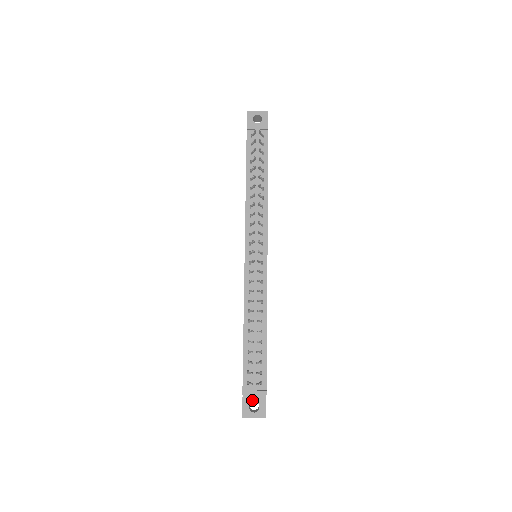
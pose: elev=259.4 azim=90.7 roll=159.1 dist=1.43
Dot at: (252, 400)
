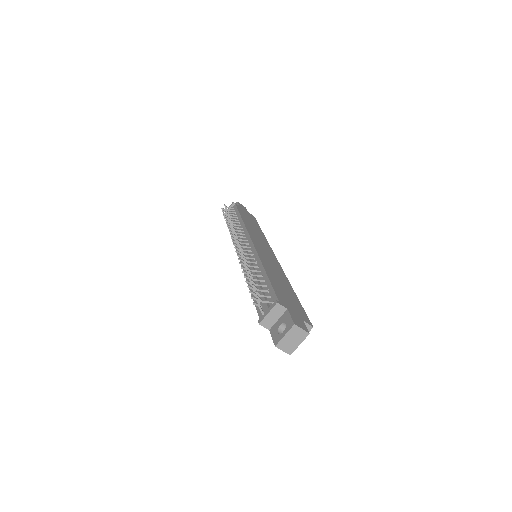
Dot at: (278, 326)
